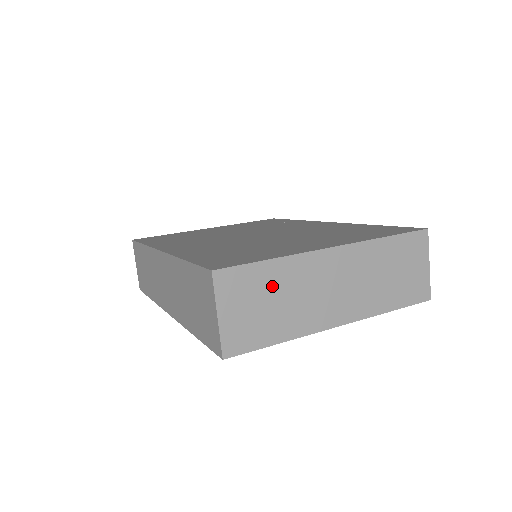
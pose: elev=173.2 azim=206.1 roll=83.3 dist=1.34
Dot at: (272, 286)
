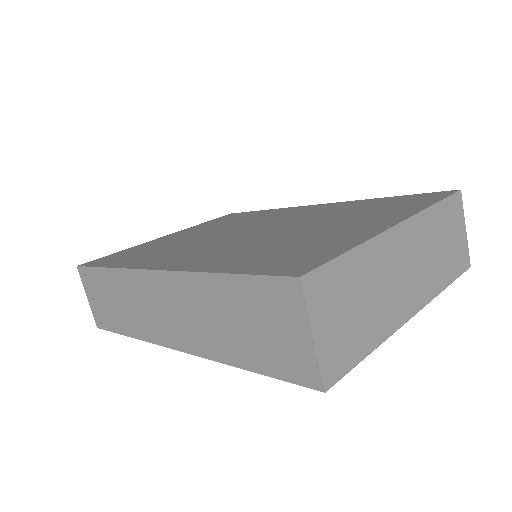
Dot at: (356, 283)
